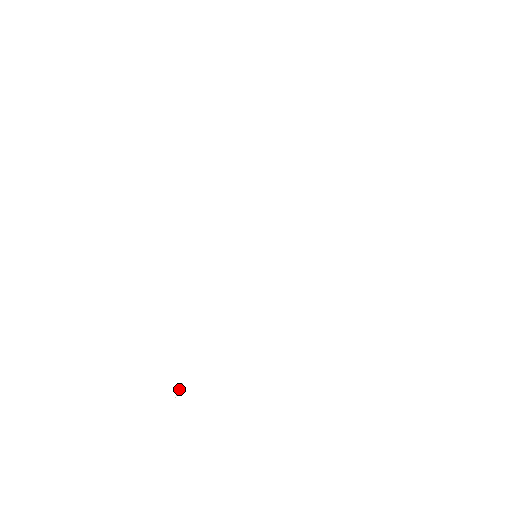
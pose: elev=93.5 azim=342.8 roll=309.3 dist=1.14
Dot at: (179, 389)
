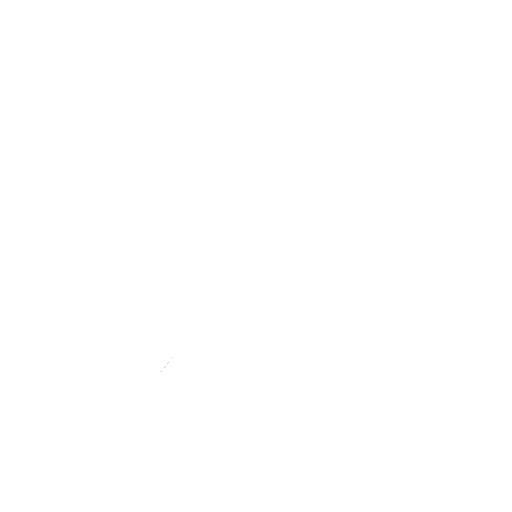
Dot at: (168, 362)
